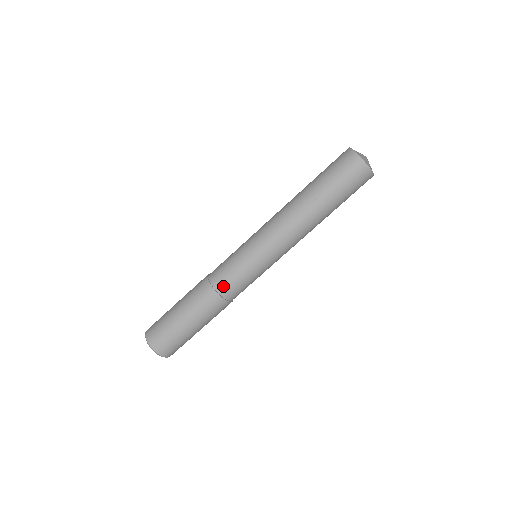
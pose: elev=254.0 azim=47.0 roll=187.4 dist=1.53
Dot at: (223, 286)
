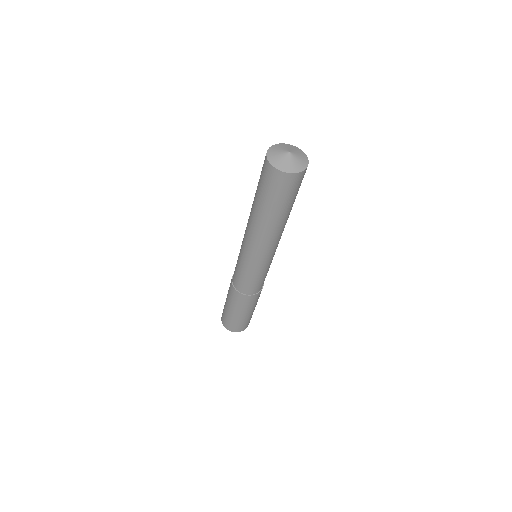
Dot at: (244, 290)
